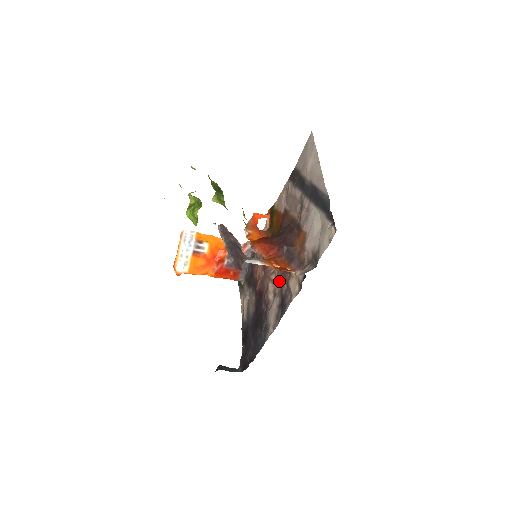
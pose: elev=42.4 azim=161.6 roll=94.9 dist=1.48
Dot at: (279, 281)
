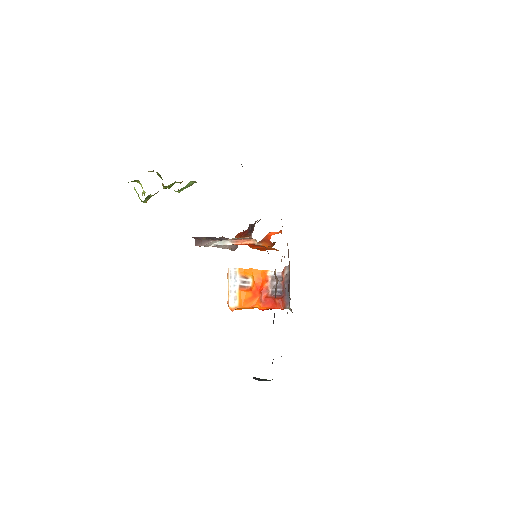
Dot at: occluded
